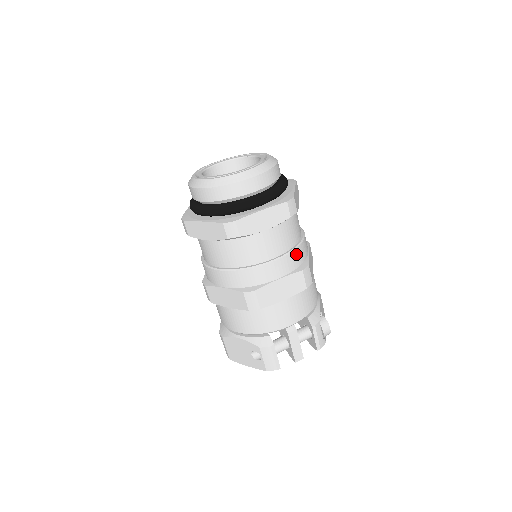
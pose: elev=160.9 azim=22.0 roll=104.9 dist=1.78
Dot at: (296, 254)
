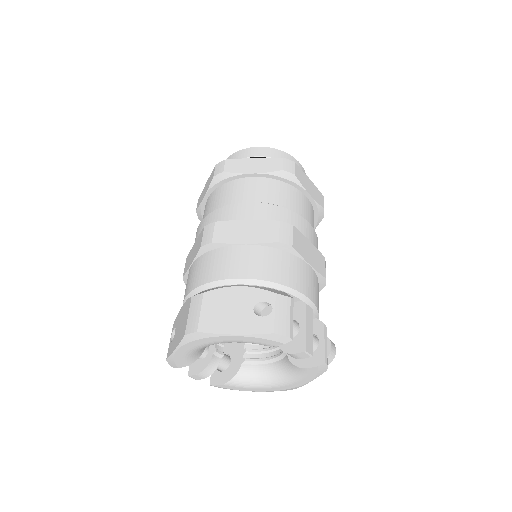
Dot at: occluded
